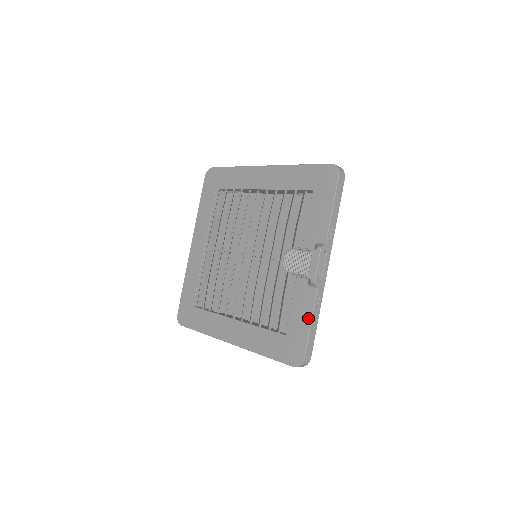
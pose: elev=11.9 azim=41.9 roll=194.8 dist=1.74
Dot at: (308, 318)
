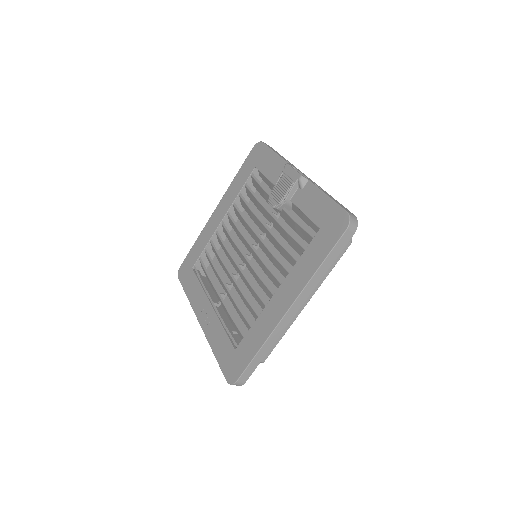
Dot at: (322, 197)
